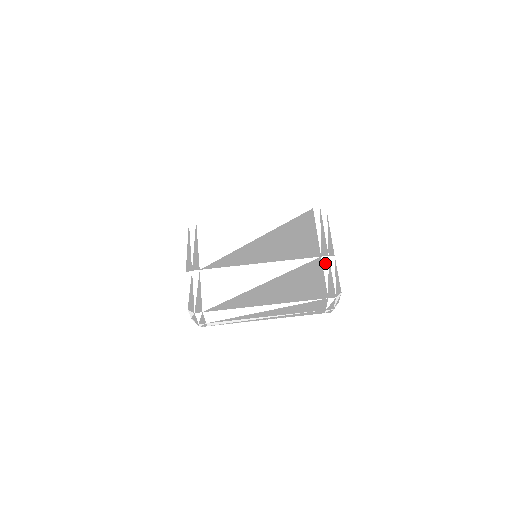
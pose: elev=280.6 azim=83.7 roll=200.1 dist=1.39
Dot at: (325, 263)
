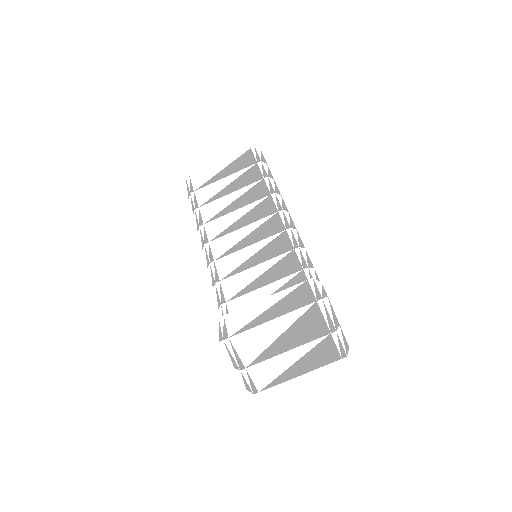
Dot at: (335, 337)
